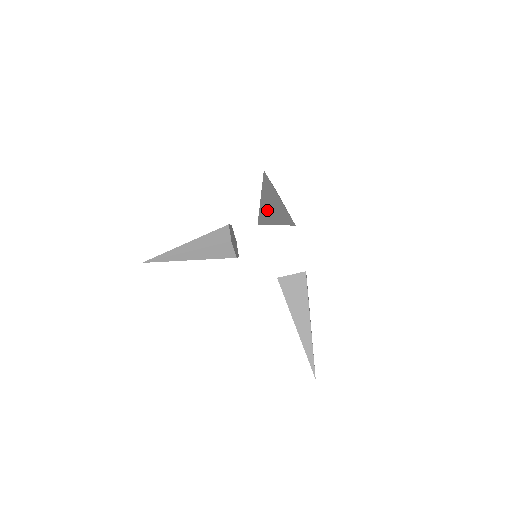
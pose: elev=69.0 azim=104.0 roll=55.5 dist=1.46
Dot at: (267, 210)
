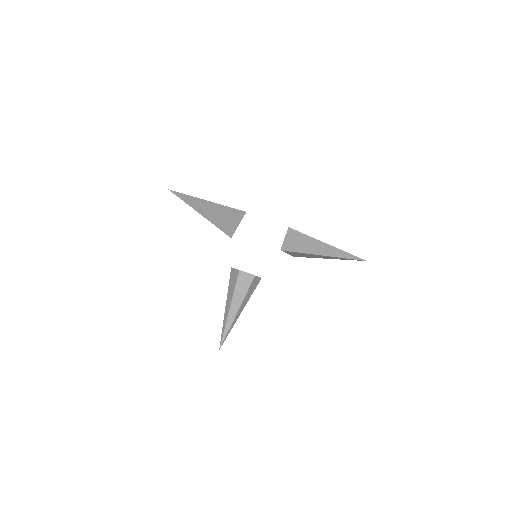
Dot at: (216, 219)
